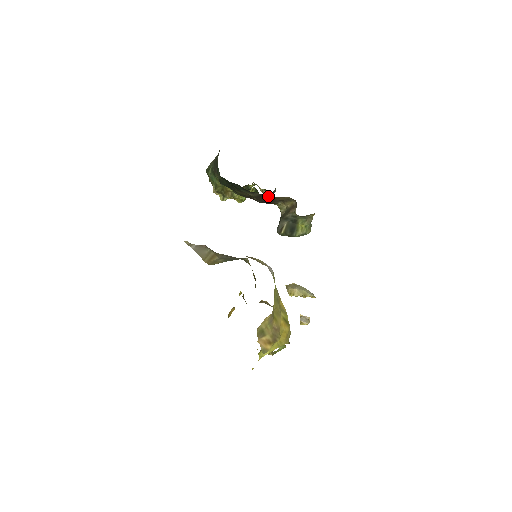
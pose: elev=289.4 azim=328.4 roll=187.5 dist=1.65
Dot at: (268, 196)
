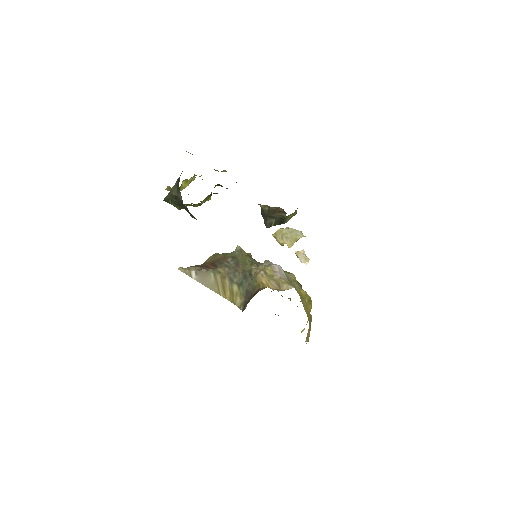
Dot at: occluded
